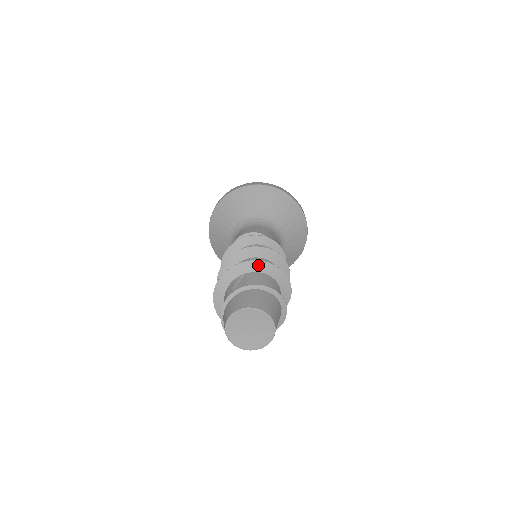
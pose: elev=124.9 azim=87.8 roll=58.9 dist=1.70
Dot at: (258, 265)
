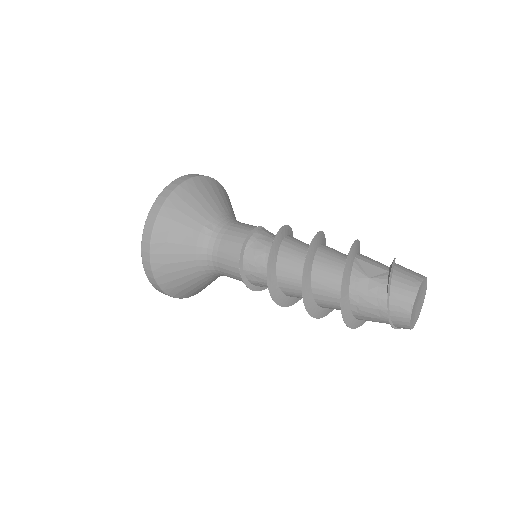
Dot at: (357, 245)
